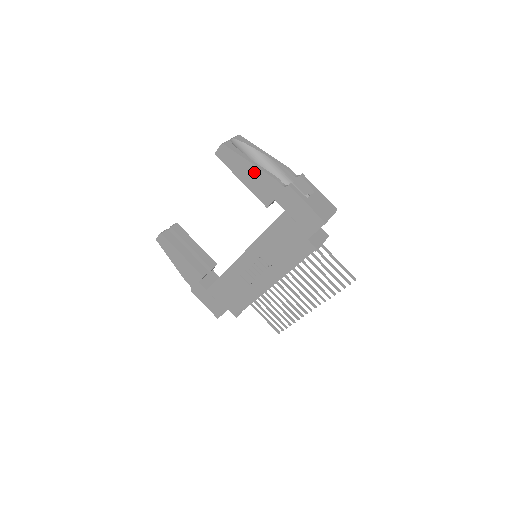
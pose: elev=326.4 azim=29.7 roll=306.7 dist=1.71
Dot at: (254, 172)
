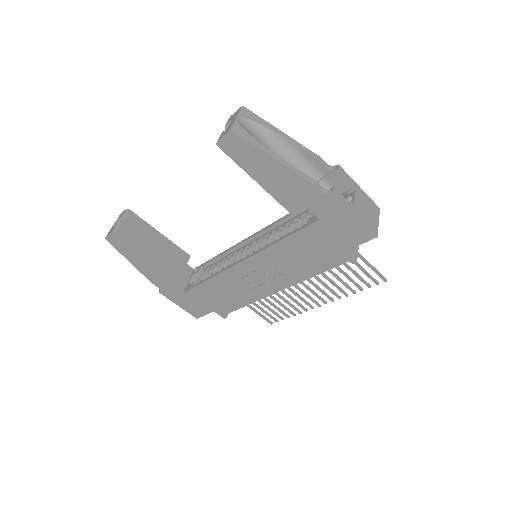
Dot at: (280, 172)
